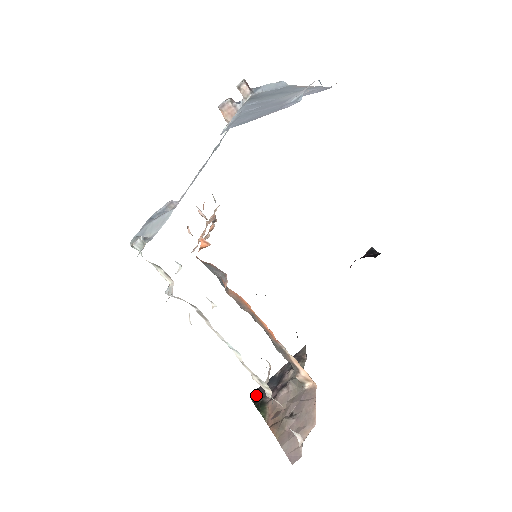
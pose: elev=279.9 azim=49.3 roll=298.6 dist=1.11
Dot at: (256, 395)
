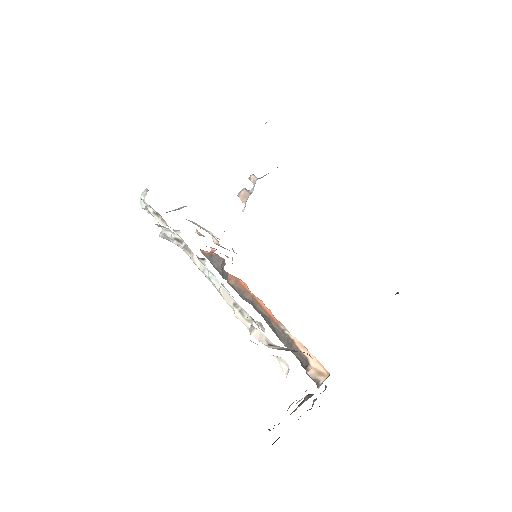
Dot at: (276, 440)
